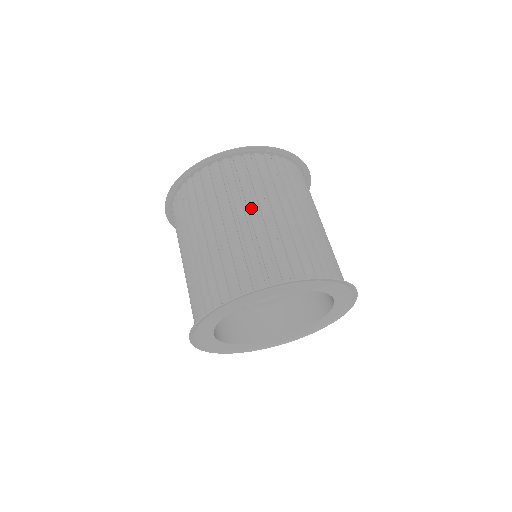
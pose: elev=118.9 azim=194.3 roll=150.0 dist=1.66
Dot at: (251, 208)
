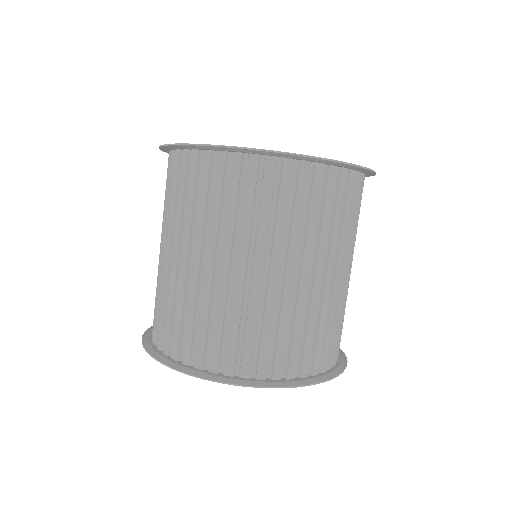
Dot at: (168, 241)
